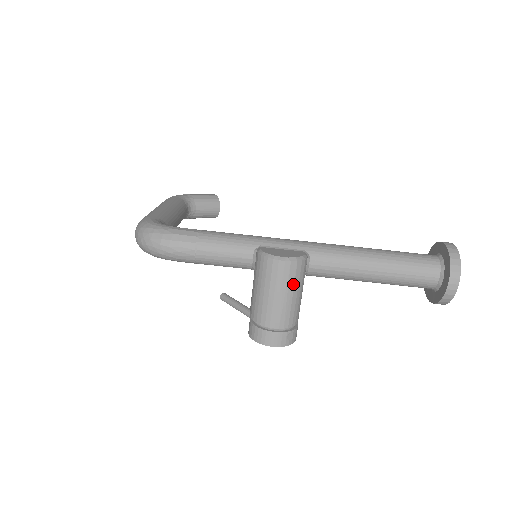
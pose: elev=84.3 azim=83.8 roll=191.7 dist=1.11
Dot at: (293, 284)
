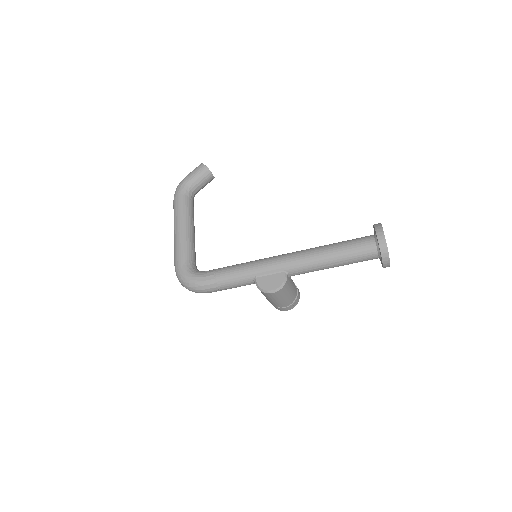
Dot at: (284, 294)
